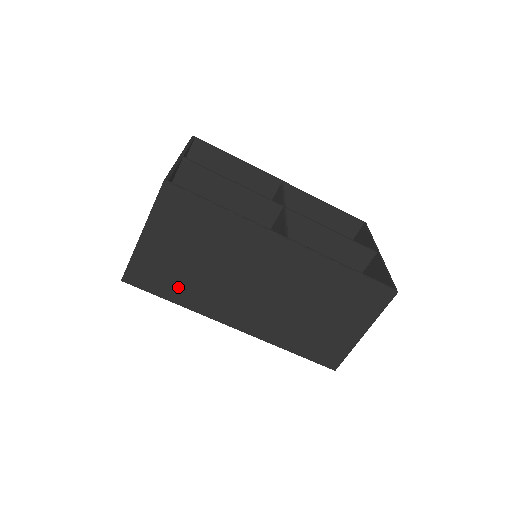
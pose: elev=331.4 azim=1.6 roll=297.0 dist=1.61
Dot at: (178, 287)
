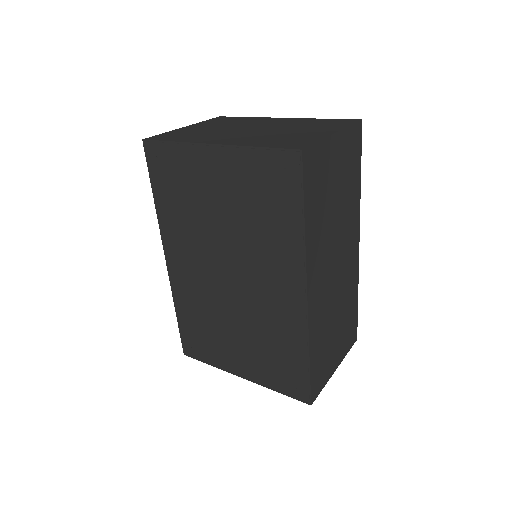
Dot at: (316, 209)
